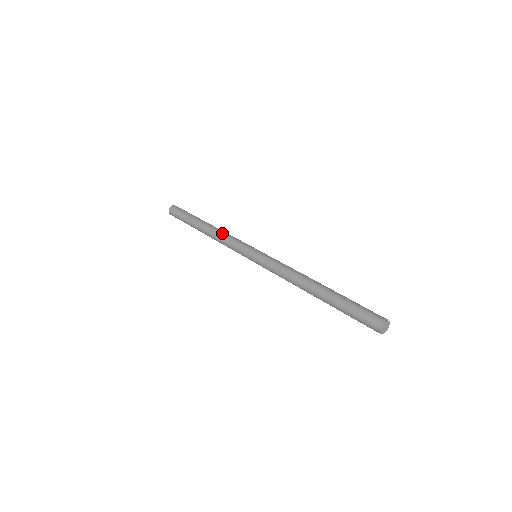
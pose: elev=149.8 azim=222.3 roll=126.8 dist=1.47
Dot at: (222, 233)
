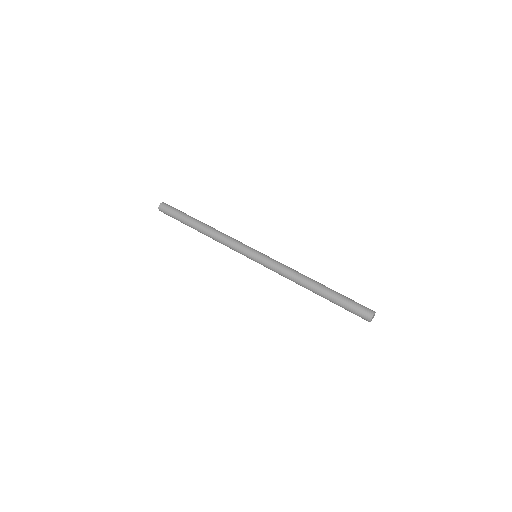
Dot at: (221, 233)
